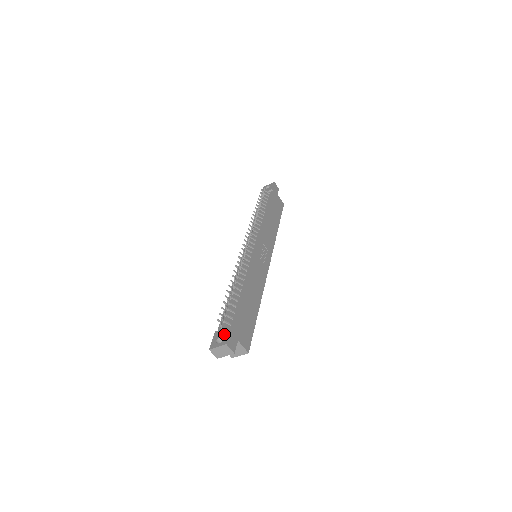
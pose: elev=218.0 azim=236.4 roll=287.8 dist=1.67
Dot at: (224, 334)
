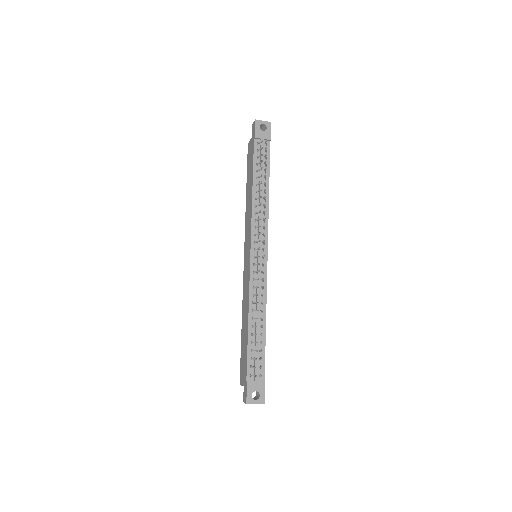
Dot at: (260, 390)
